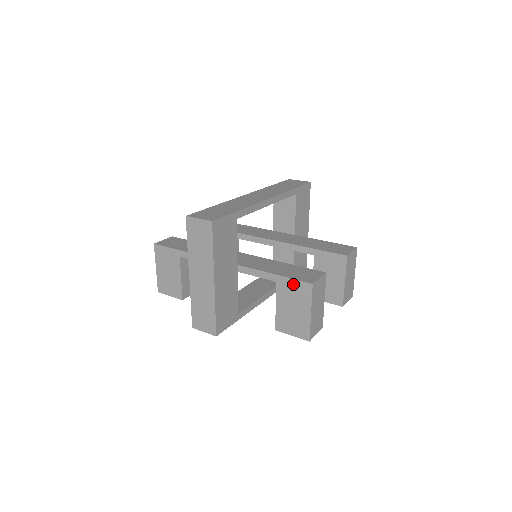
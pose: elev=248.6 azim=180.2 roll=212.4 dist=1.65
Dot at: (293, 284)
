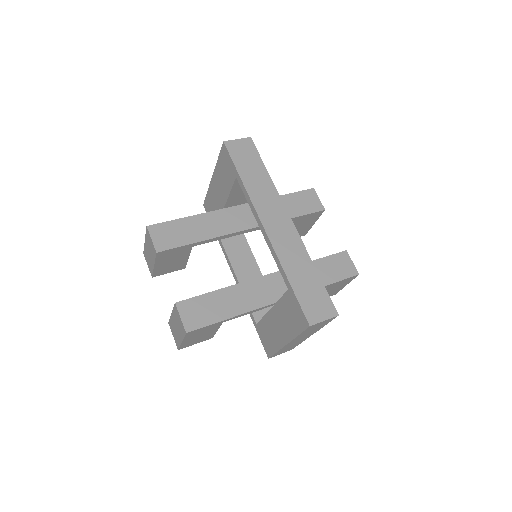
Dot at: (342, 281)
